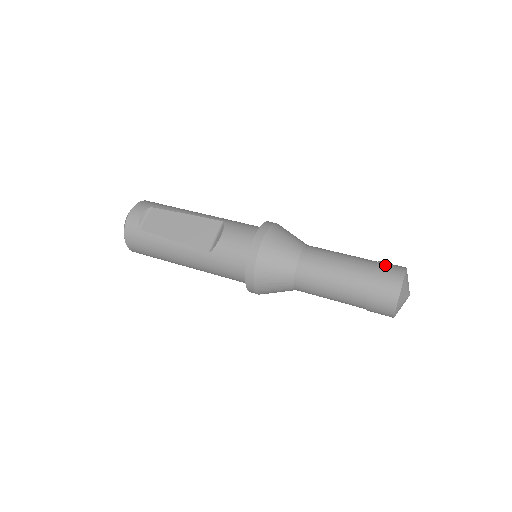
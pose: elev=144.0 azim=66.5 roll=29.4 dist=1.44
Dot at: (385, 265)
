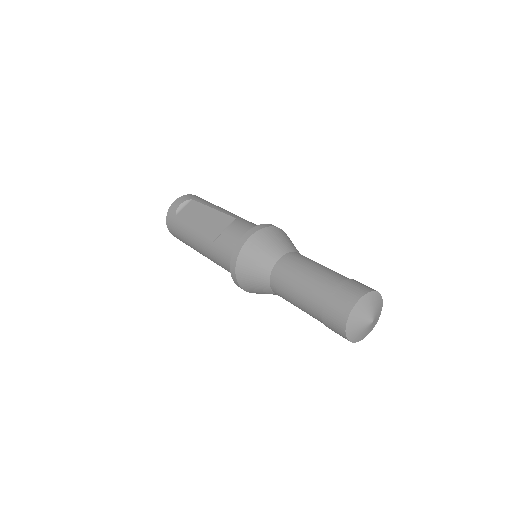
Dot at: (352, 282)
